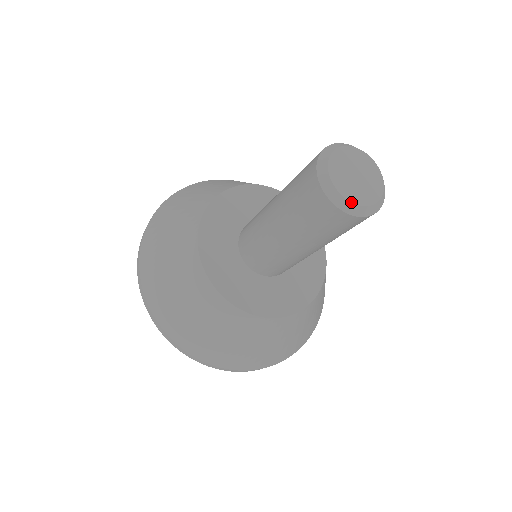
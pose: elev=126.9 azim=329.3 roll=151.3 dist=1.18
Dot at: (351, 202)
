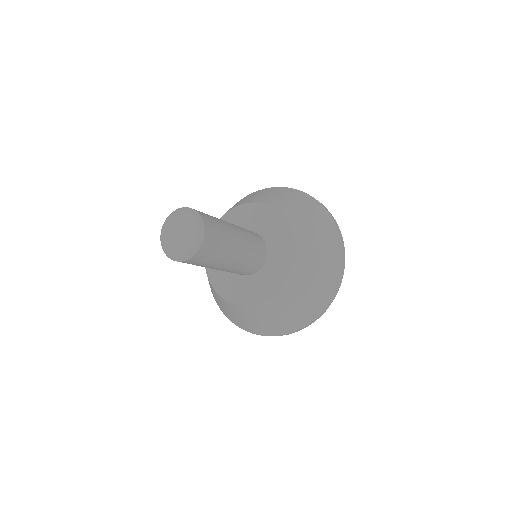
Dot at: (189, 250)
